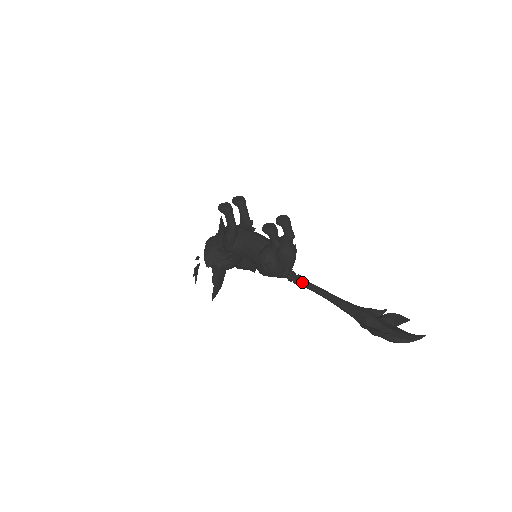
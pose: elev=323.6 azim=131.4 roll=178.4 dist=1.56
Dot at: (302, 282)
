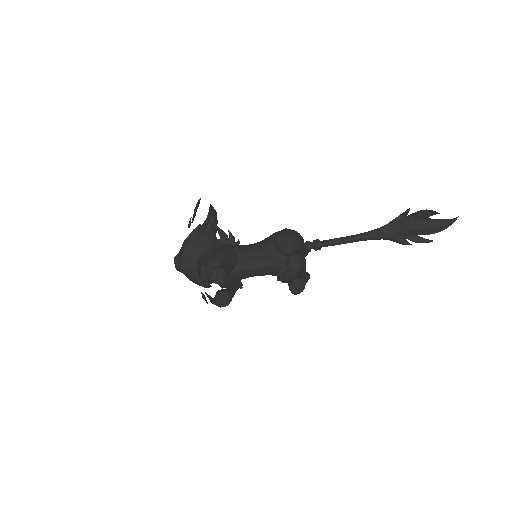
Dot at: occluded
